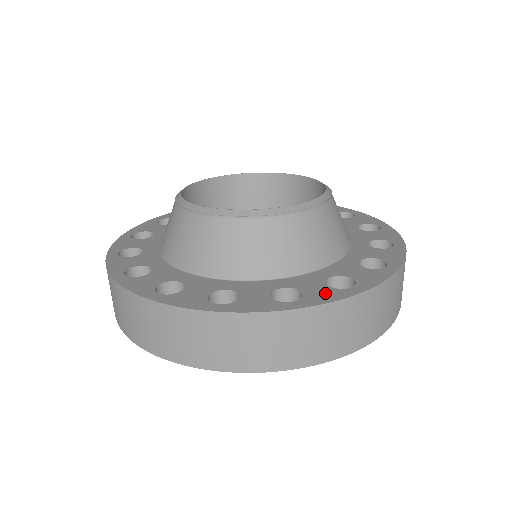
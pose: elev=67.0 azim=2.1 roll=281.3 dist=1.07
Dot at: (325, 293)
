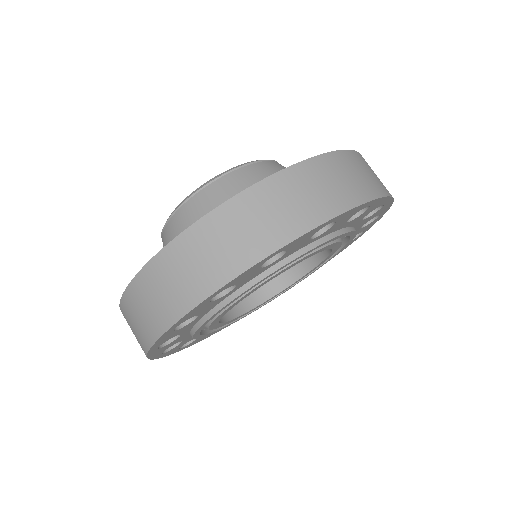
Dot at: occluded
